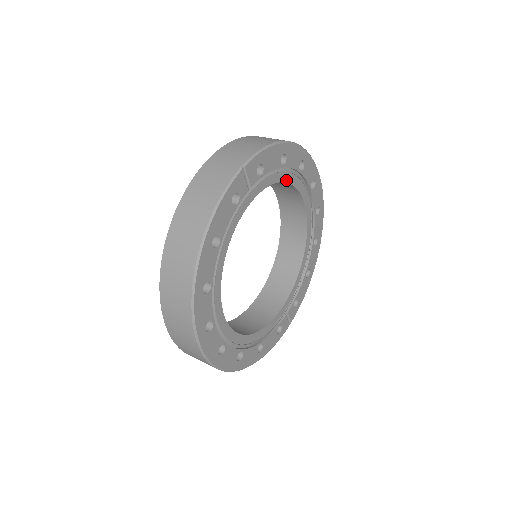
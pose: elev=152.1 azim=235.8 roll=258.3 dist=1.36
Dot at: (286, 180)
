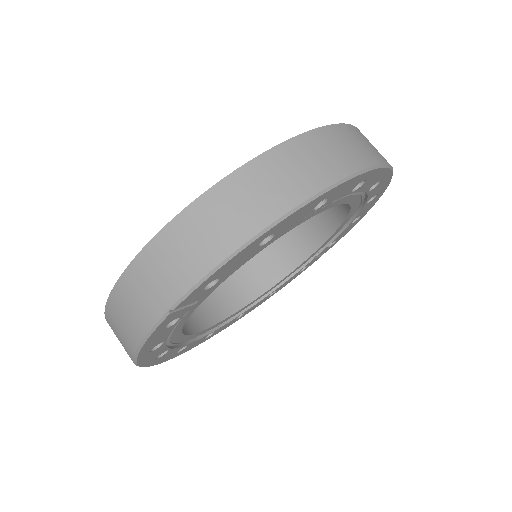
Dot at: (284, 233)
